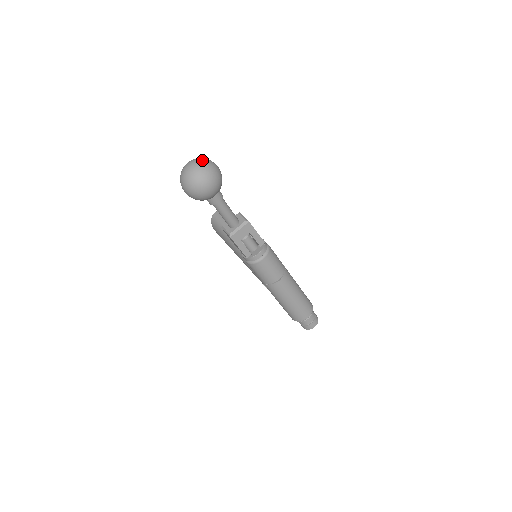
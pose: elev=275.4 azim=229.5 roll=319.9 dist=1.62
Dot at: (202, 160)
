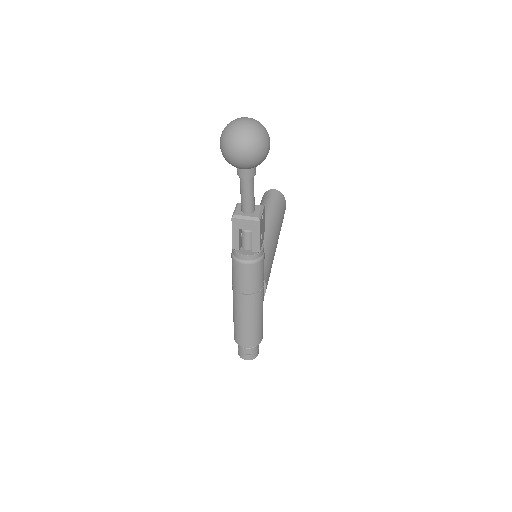
Dot at: (258, 126)
